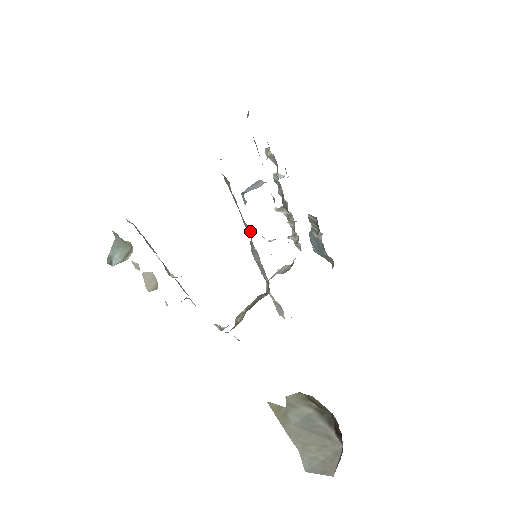
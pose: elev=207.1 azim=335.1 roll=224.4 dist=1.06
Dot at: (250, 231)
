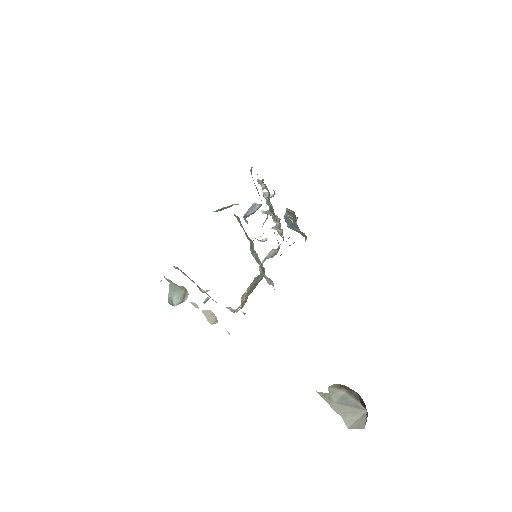
Dot at: (252, 241)
